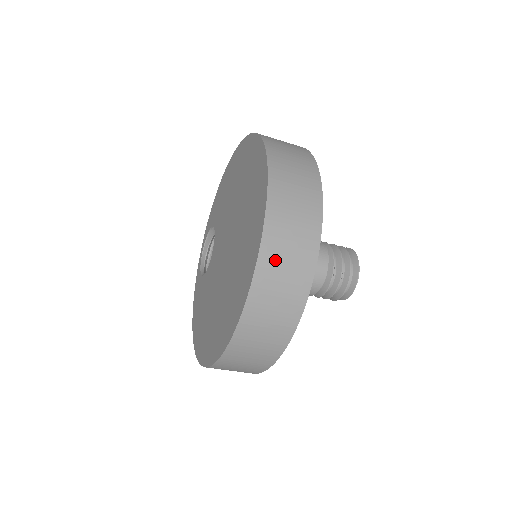
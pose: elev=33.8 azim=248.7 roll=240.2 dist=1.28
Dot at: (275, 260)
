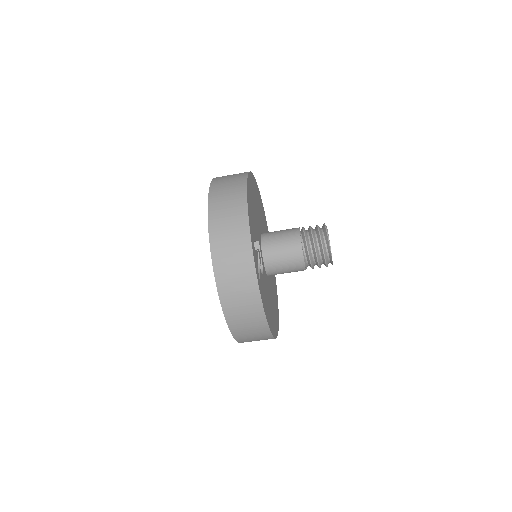
Dot at: (226, 273)
